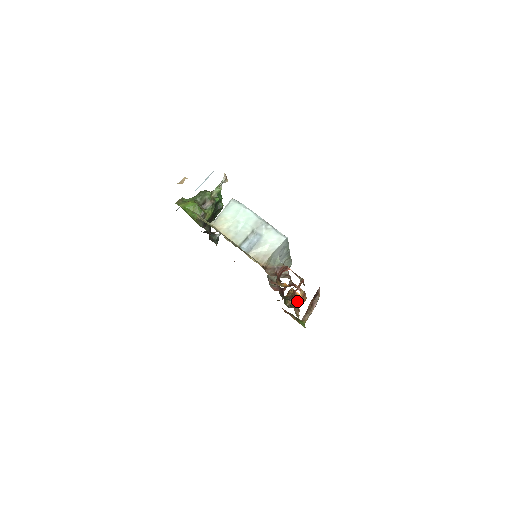
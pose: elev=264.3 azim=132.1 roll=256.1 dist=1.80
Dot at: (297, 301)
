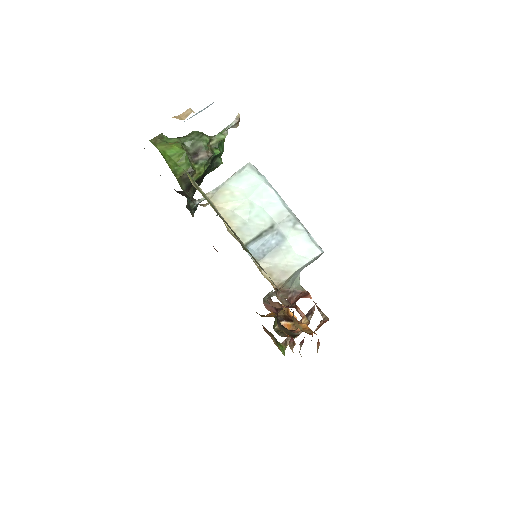
Dot at: (303, 340)
